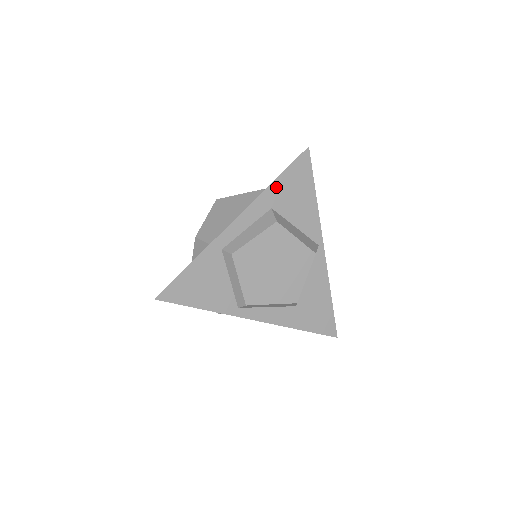
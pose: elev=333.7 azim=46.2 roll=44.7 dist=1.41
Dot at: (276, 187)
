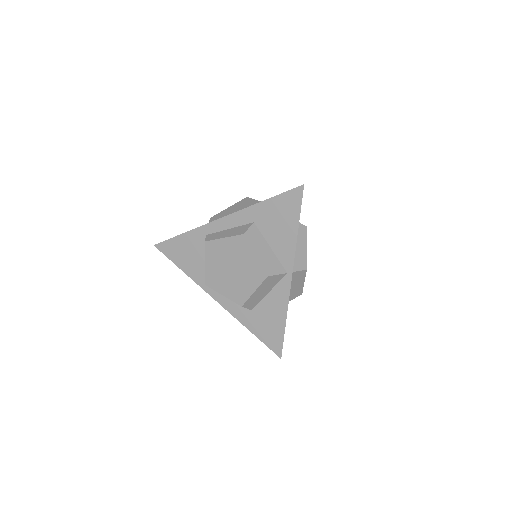
Dot at: (263, 207)
